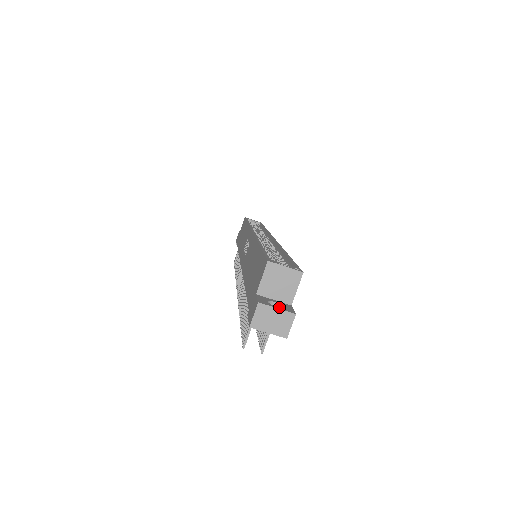
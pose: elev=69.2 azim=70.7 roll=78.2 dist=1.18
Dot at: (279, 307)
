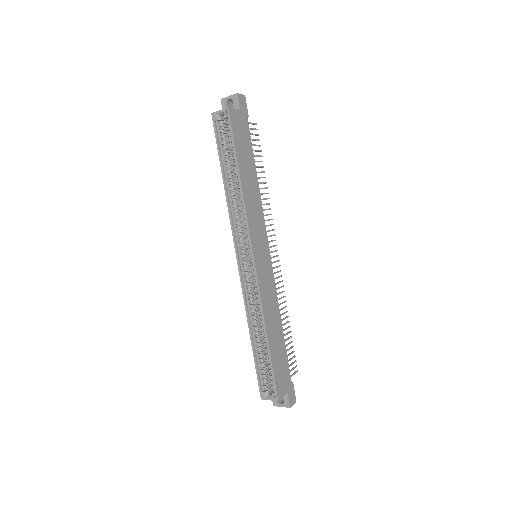
Dot at: (282, 404)
